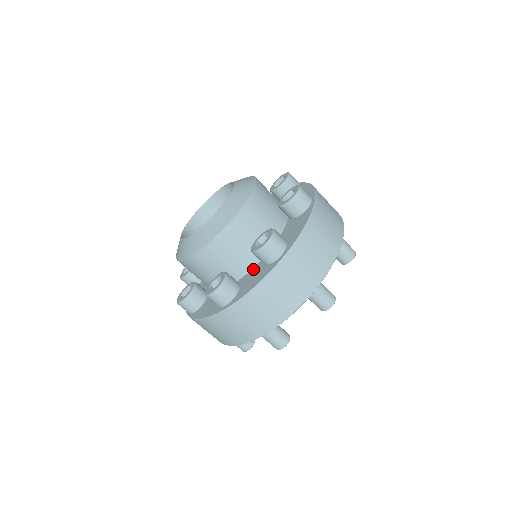
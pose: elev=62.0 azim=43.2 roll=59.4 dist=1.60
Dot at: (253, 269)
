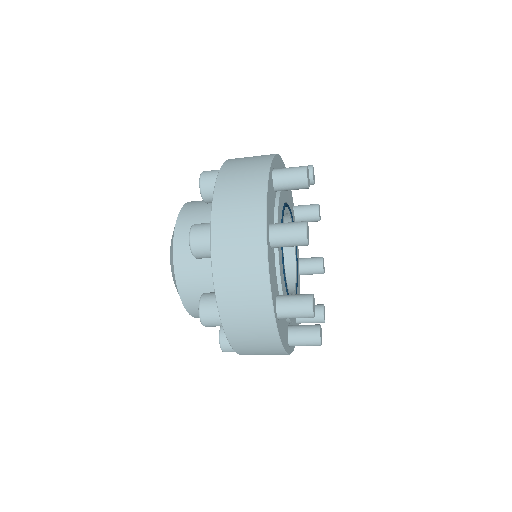
Dot at: occluded
